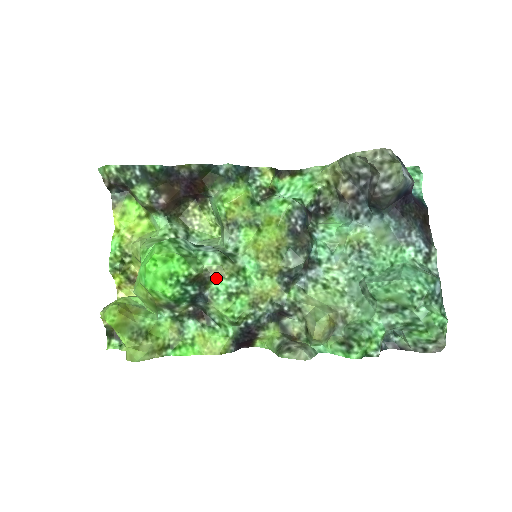
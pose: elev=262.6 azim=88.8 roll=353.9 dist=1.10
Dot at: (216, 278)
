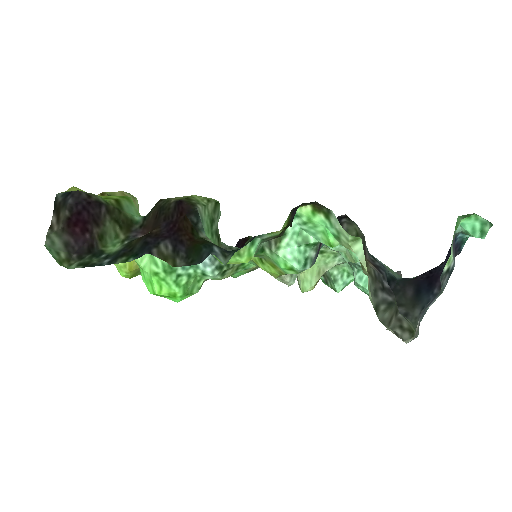
Dot at: occluded
